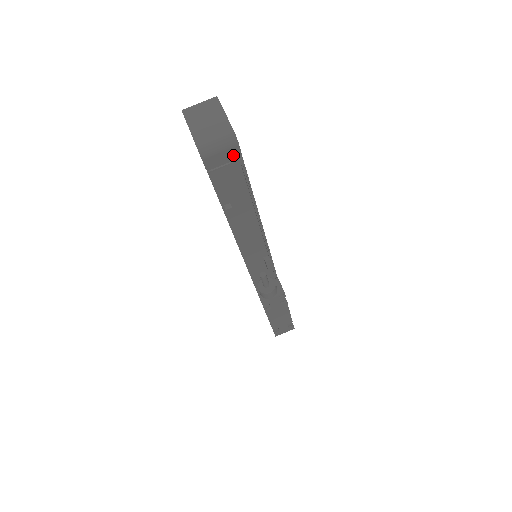
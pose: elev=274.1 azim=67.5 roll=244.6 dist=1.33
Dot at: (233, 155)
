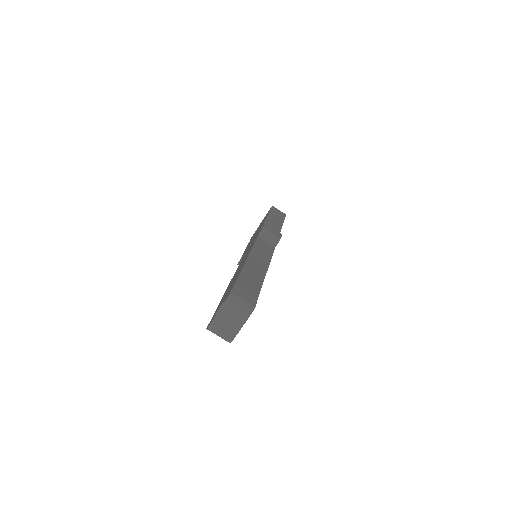
Dot at: occluded
